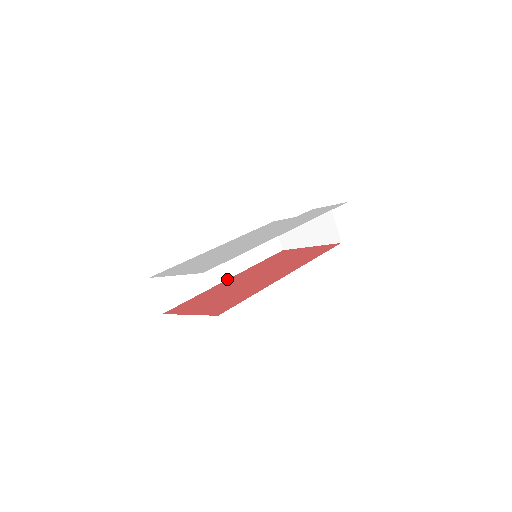
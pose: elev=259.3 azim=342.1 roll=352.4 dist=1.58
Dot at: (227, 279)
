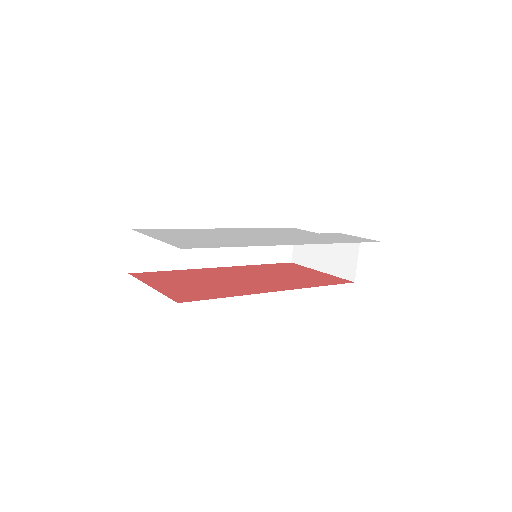
Dot at: (217, 267)
